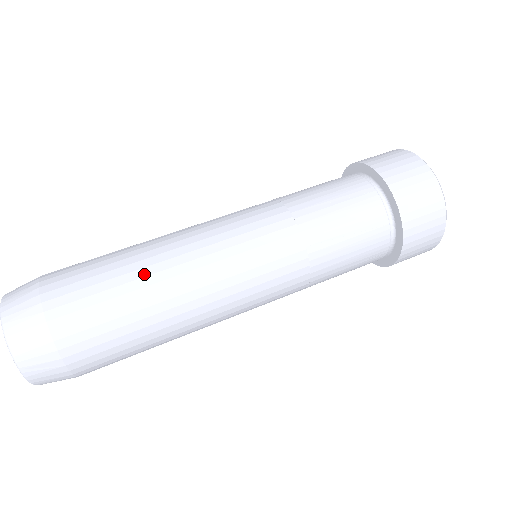
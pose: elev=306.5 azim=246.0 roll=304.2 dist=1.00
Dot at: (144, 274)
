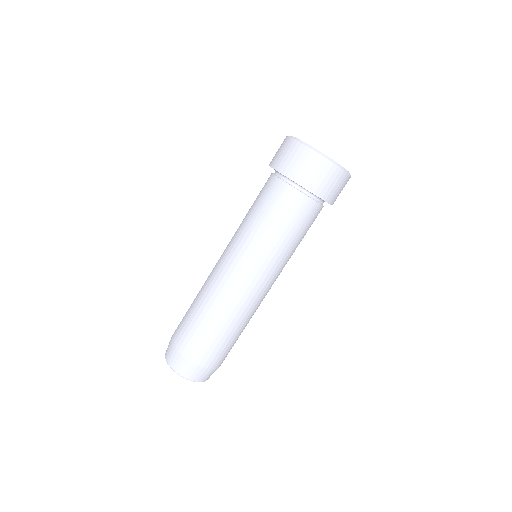
Dot at: (224, 323)
